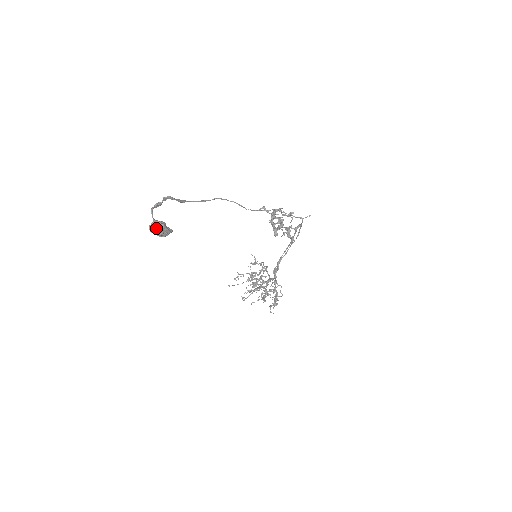
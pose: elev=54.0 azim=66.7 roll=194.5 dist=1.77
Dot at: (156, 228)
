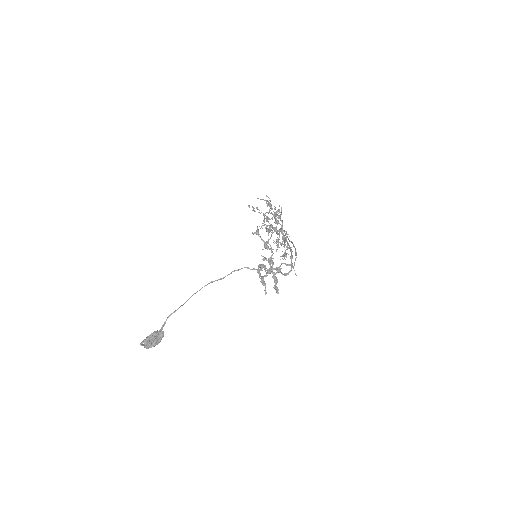
Dot at: (150, 347)
